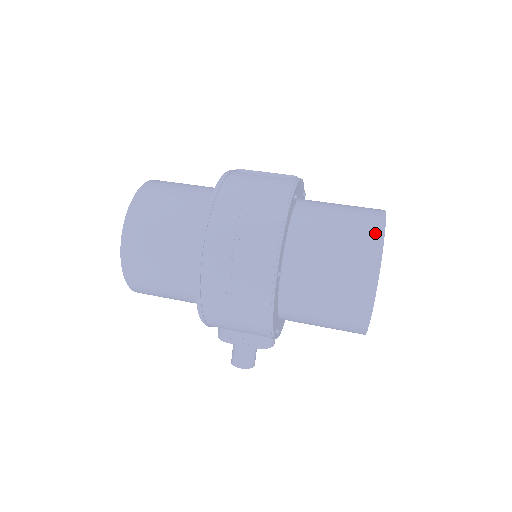
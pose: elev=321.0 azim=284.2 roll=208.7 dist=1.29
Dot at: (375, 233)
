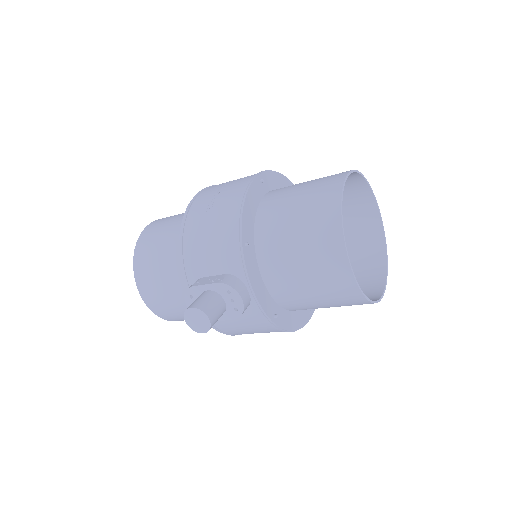
Dot at: (356, 178)
